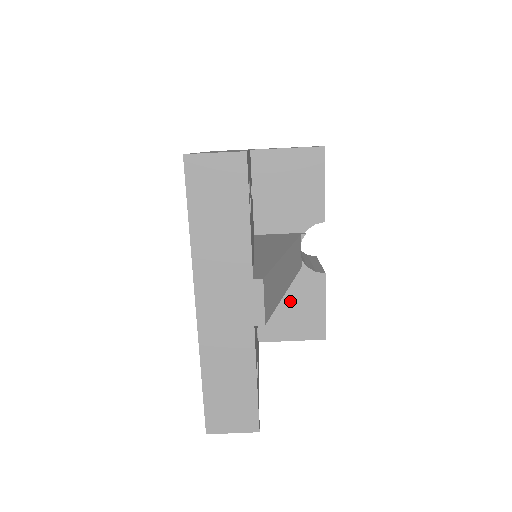
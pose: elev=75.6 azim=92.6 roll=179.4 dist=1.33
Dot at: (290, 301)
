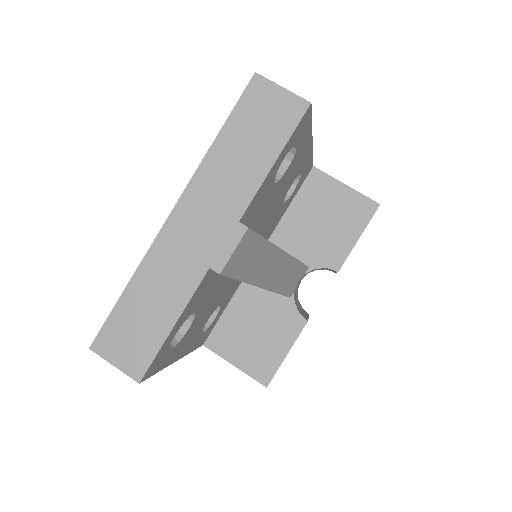
Dot at: (258, 325)
